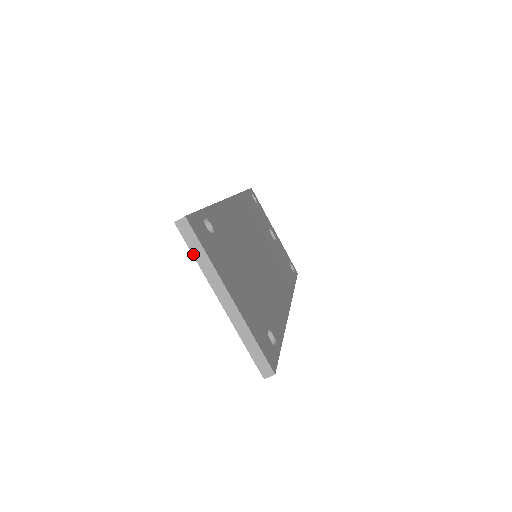
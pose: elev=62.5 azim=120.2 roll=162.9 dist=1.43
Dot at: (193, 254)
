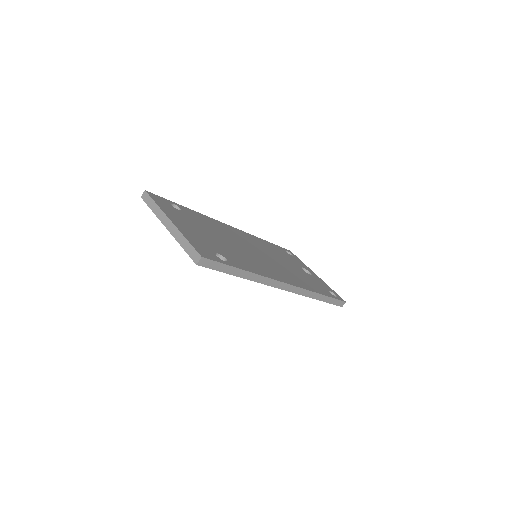
Dot at: (150, 208)
